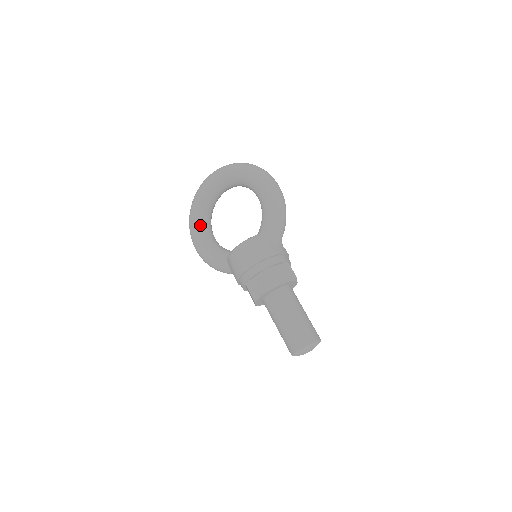
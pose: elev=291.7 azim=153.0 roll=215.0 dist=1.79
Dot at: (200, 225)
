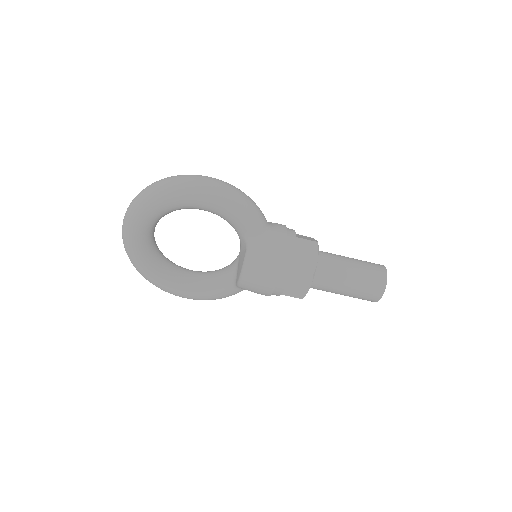
Dot at: (169, 279)
